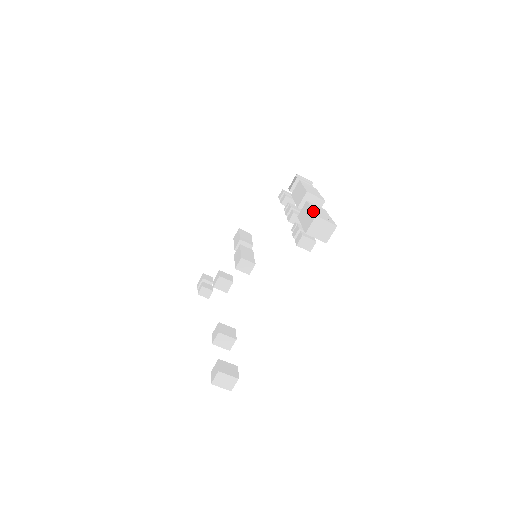
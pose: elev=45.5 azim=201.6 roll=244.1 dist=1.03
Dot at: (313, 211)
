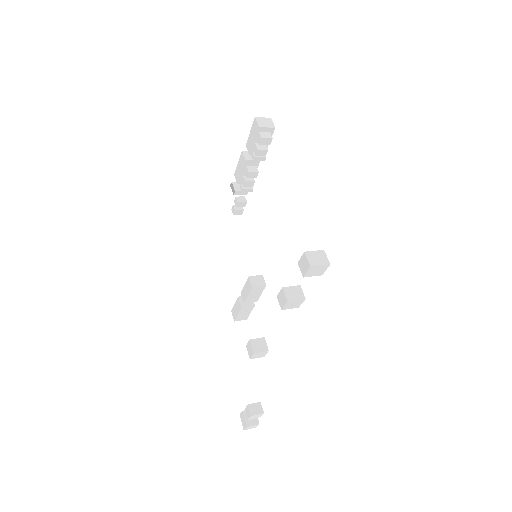
Dot at: (252, 125)
